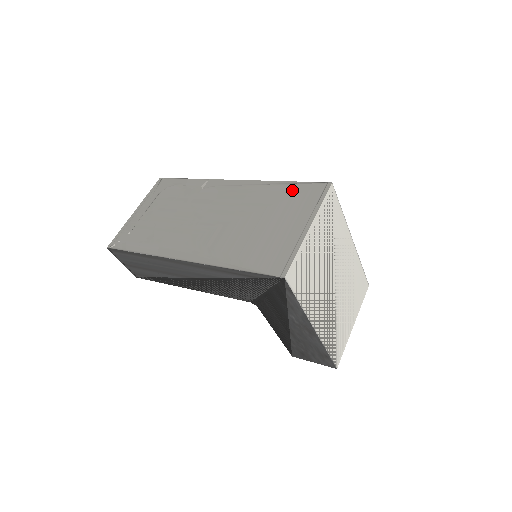
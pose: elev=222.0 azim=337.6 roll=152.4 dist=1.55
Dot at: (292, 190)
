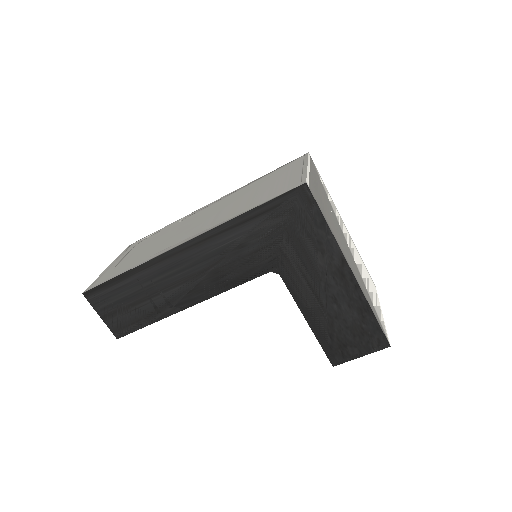
Dot at: (274, 172)
